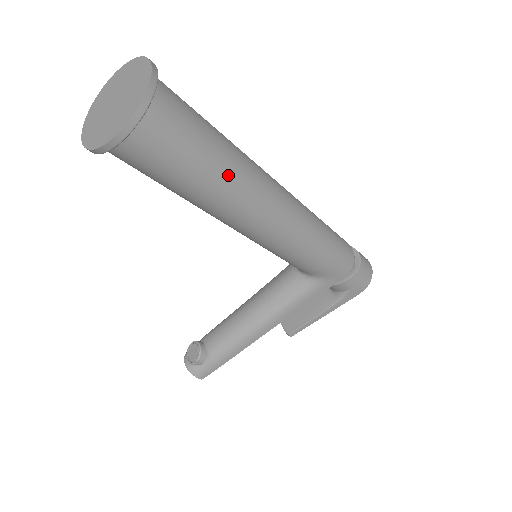
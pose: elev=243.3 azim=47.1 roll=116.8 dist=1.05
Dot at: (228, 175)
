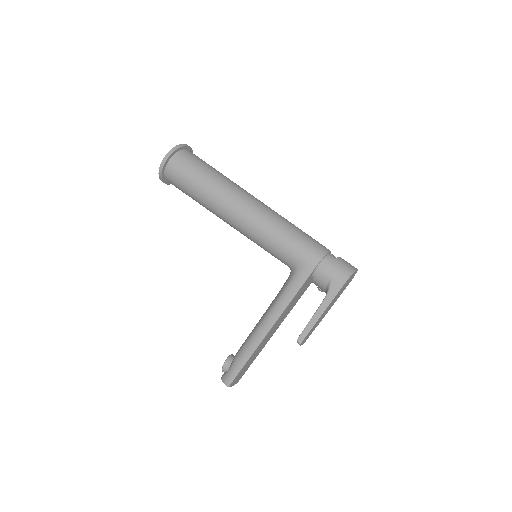
Dot at: (215, 180)
